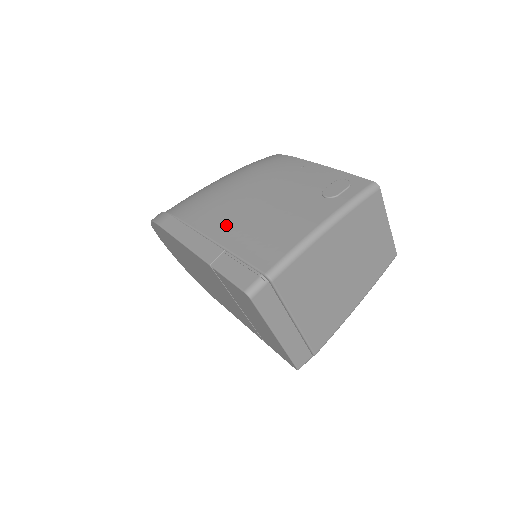
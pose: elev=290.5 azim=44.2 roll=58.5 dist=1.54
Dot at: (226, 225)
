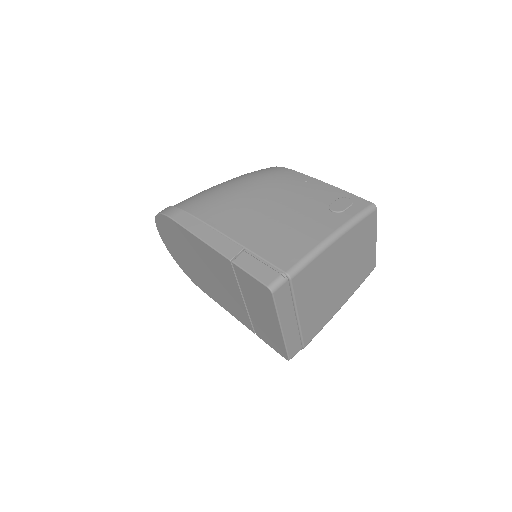
Dot at: (242, 226)
